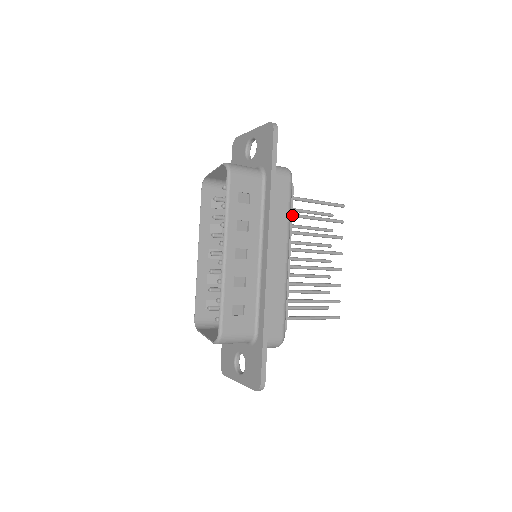
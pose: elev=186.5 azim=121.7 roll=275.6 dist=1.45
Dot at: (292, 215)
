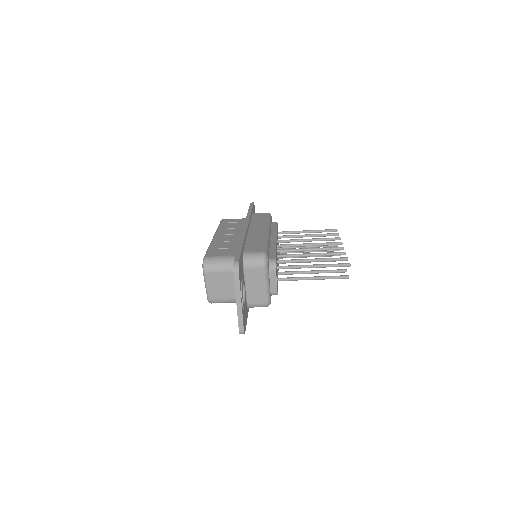
Dot at: occluded
